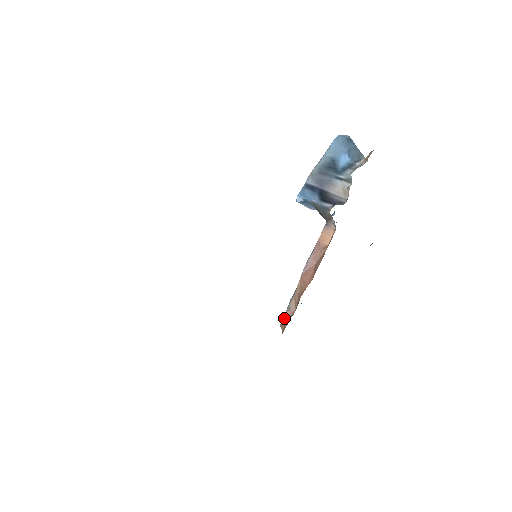
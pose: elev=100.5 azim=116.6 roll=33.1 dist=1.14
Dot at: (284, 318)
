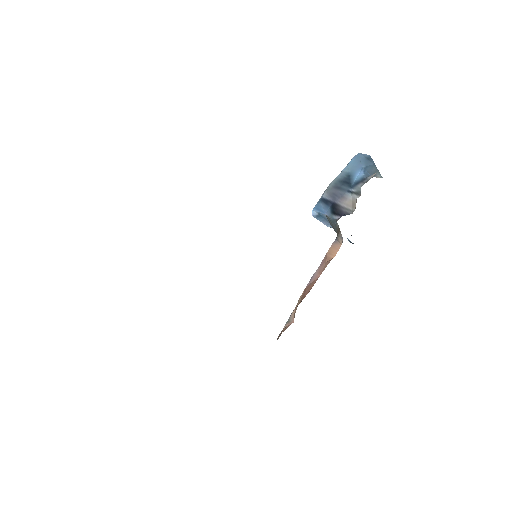
Dot at: (282, 330)
